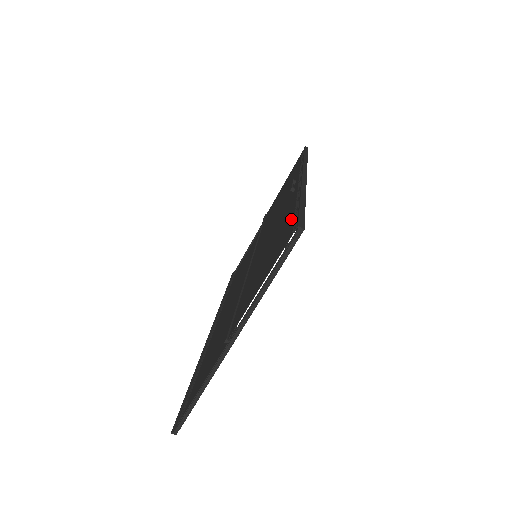
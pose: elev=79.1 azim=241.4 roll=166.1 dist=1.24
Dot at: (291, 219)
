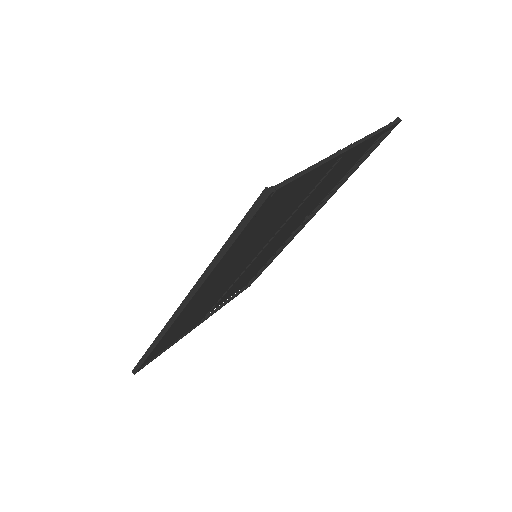
Dot at: (358, 158)
